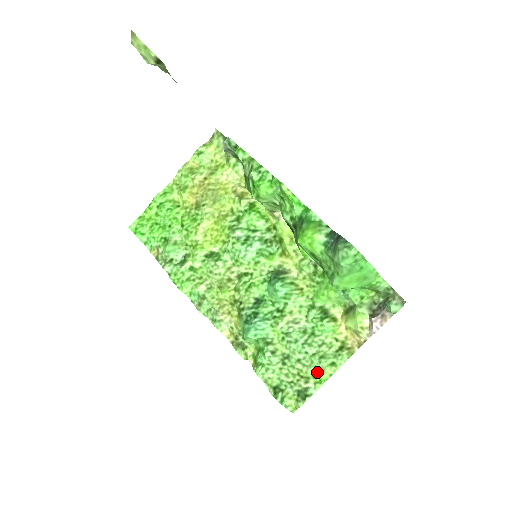
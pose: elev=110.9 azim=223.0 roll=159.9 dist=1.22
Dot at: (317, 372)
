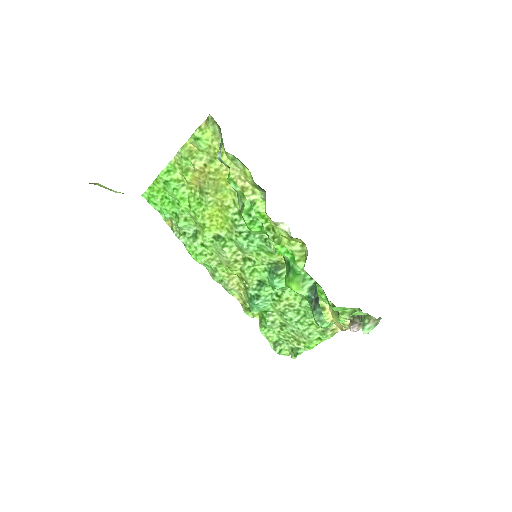
Dot at: (306, 341)
